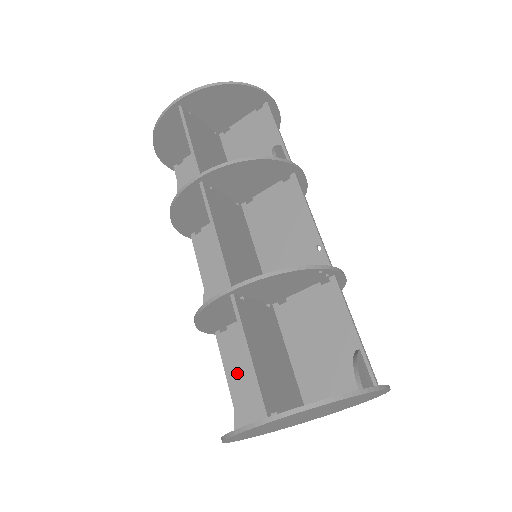
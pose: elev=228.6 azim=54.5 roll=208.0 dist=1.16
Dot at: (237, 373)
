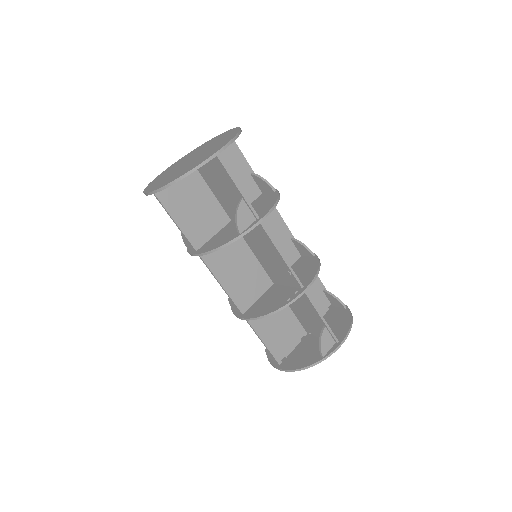
Dot at: occluded
